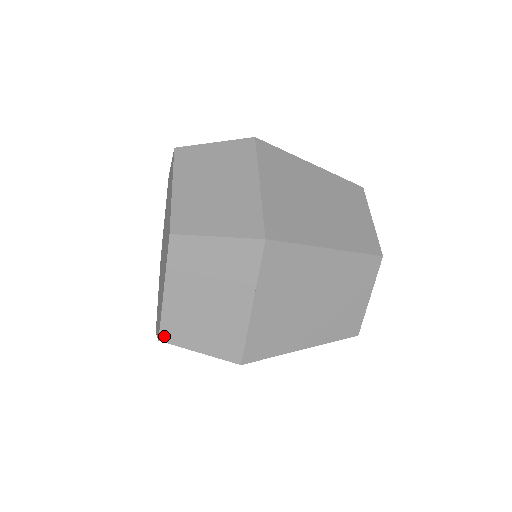
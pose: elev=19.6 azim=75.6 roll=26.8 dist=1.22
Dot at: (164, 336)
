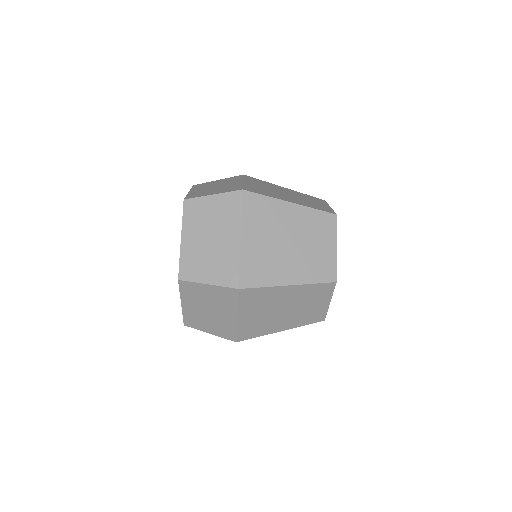
Dot at: (182, 275)
